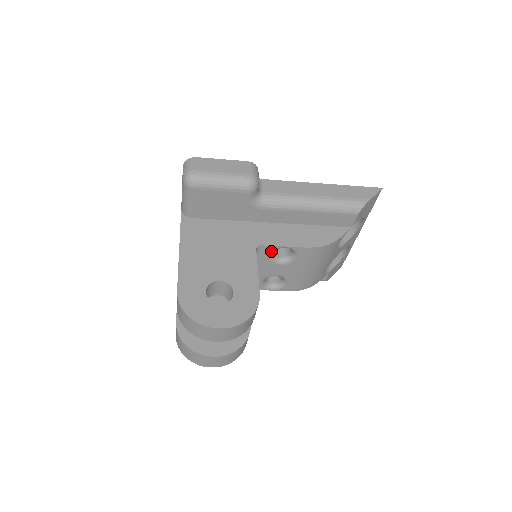
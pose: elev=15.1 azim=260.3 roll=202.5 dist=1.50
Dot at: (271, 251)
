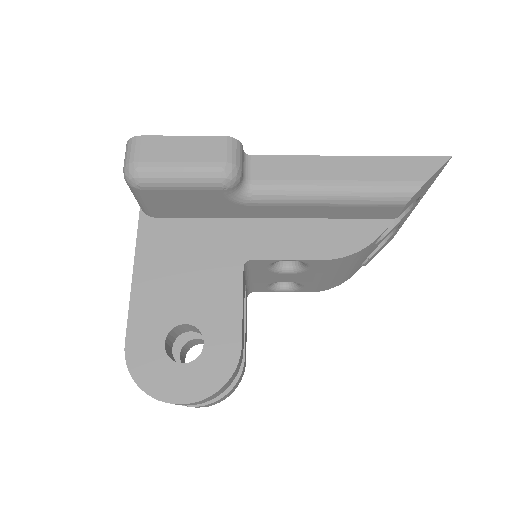
Dot at: (269, 264)
